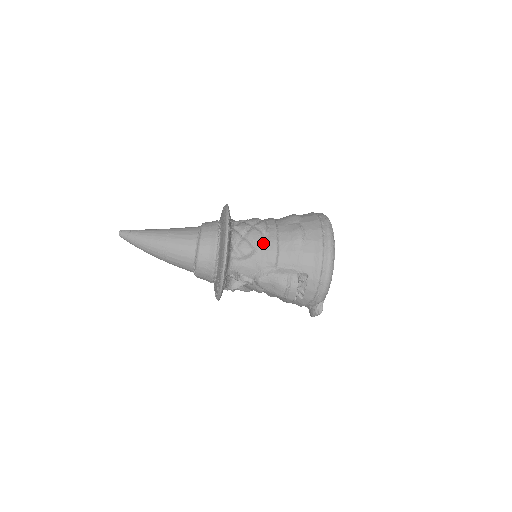
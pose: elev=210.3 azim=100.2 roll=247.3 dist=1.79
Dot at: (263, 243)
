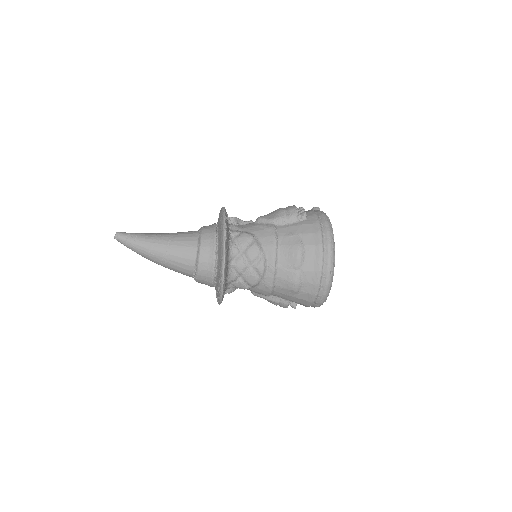
Dot at: (259, 285)
